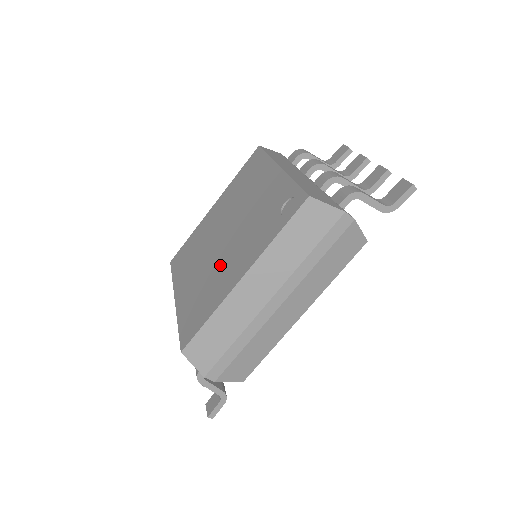
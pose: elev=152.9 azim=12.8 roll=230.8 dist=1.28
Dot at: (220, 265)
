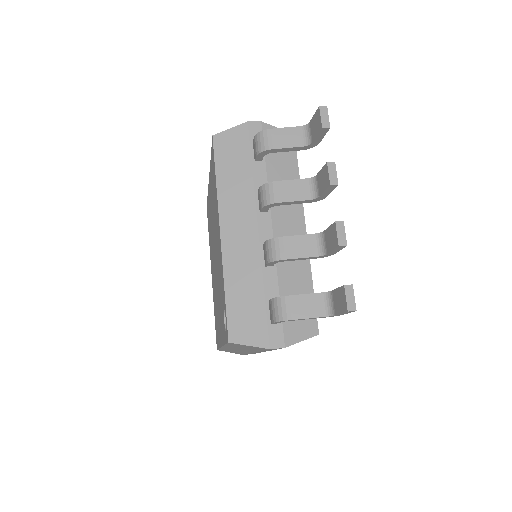
Dot at: (216, 297)
